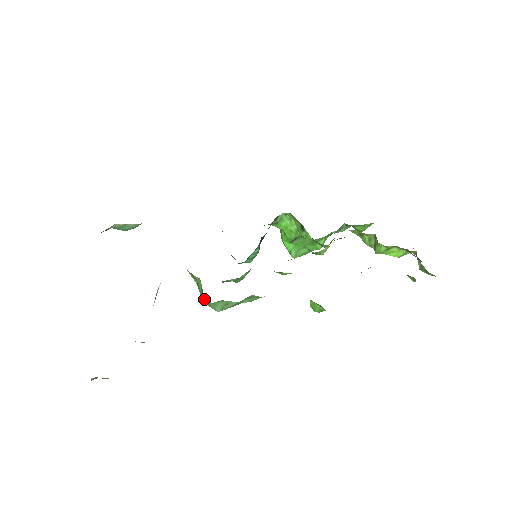
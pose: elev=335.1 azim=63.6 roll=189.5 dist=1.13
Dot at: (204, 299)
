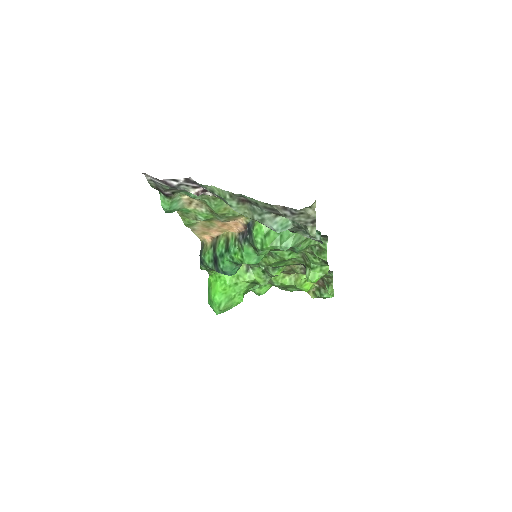
Dot at: (276, 241)
